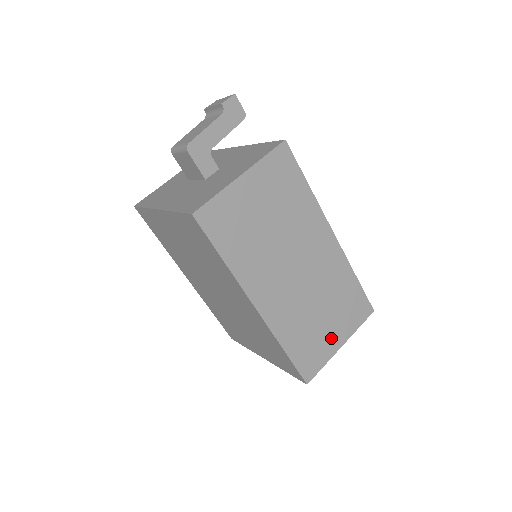
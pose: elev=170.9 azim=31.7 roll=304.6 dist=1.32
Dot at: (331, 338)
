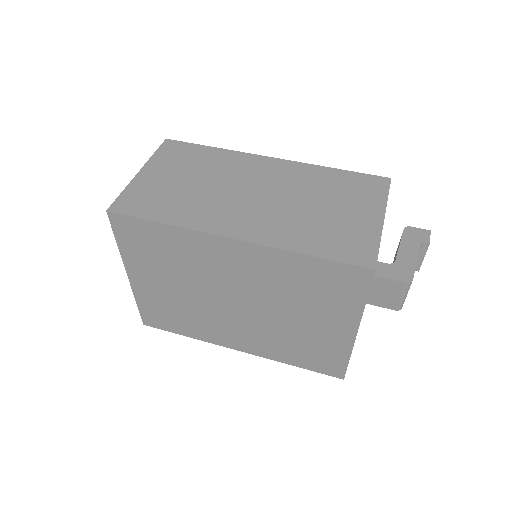
Dot at: (359, 220)
